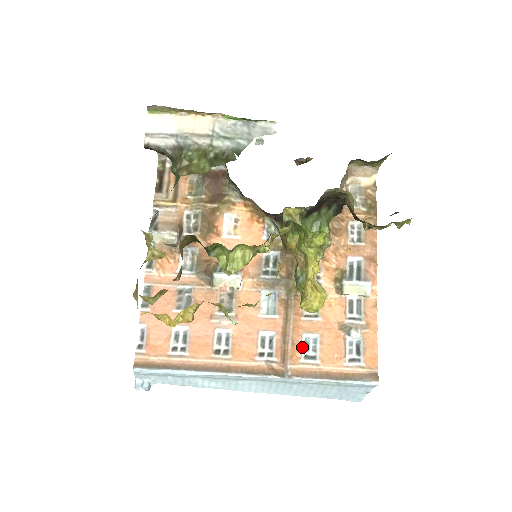
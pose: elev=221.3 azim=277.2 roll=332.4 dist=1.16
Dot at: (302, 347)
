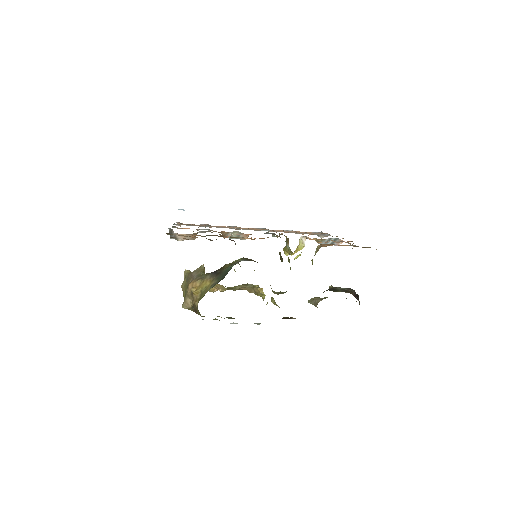
Dot at: occluded
